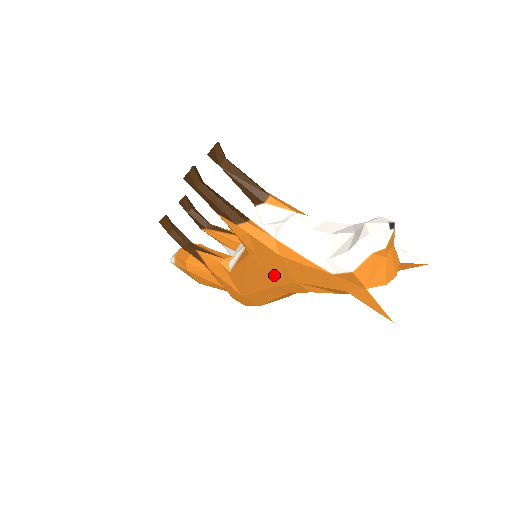
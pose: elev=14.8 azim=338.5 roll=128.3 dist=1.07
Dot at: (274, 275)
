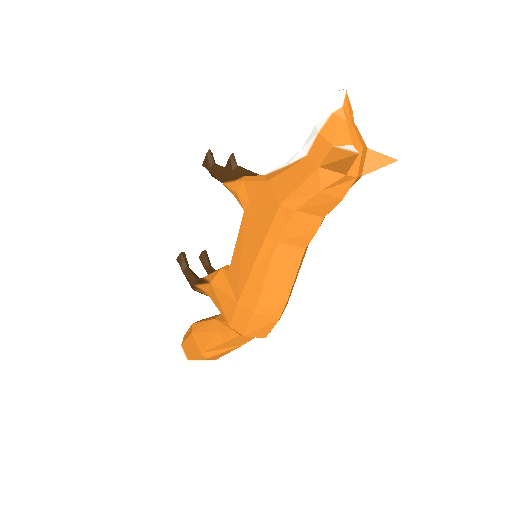
Dot at: (264, 218)
